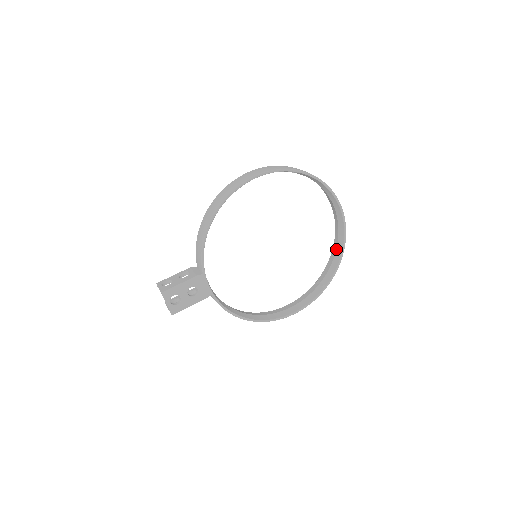
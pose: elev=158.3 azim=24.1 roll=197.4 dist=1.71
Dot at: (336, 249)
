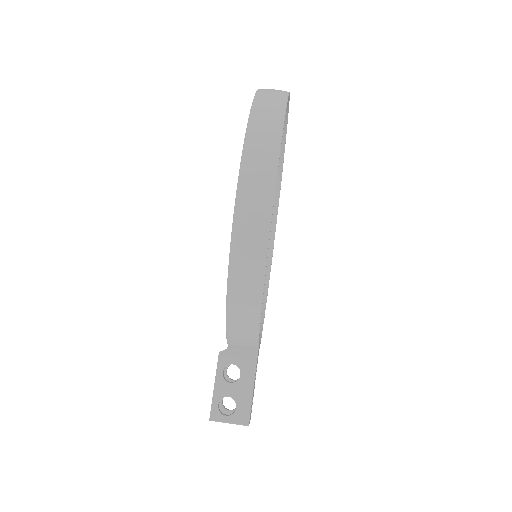
Dot at: occluded
